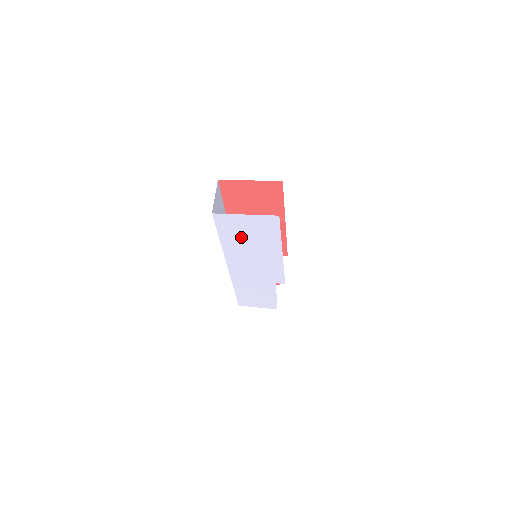
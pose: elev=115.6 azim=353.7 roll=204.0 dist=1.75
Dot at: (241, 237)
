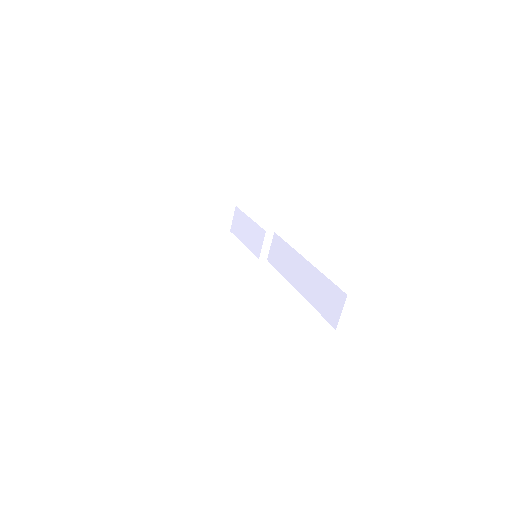
Dot at: occluded
